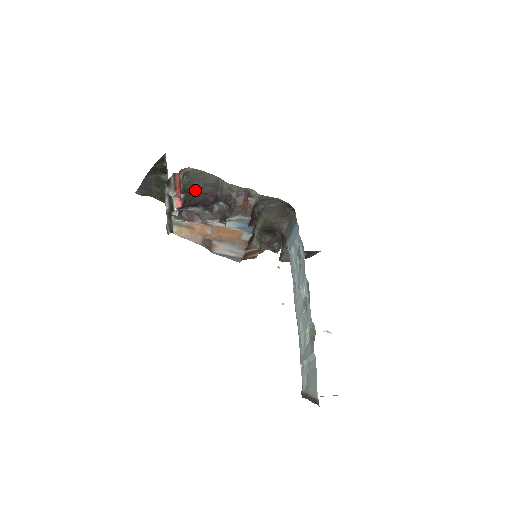
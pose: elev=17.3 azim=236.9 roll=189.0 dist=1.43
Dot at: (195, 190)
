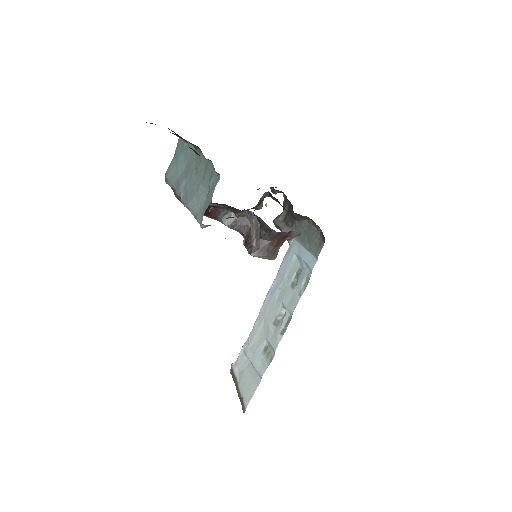
Dot at: occluded
